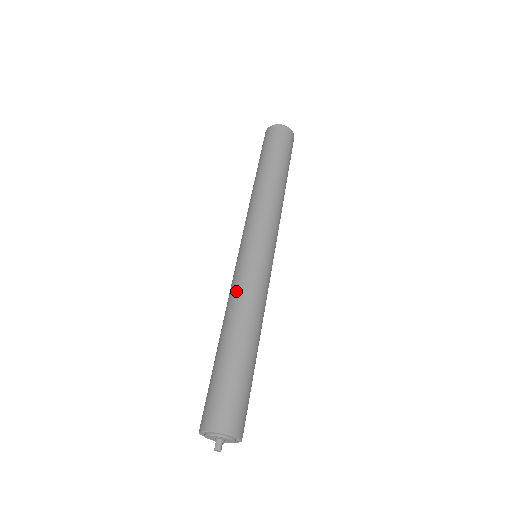
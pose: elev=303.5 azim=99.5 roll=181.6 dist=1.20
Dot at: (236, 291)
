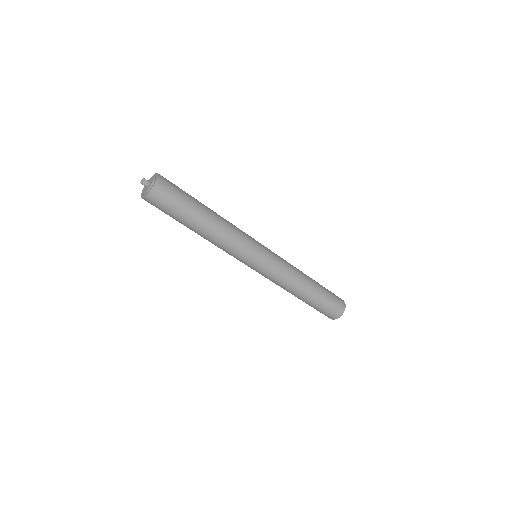
Dot at: occluded
